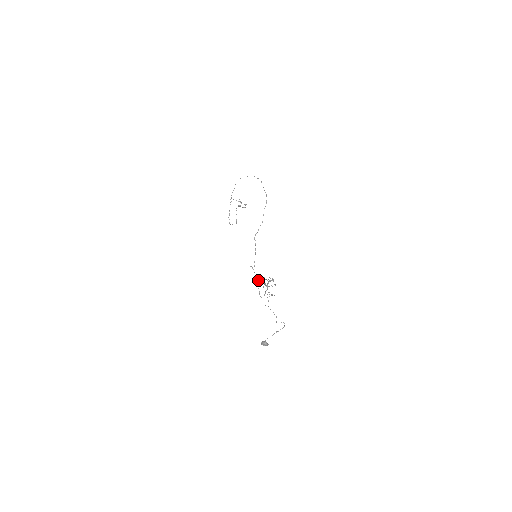
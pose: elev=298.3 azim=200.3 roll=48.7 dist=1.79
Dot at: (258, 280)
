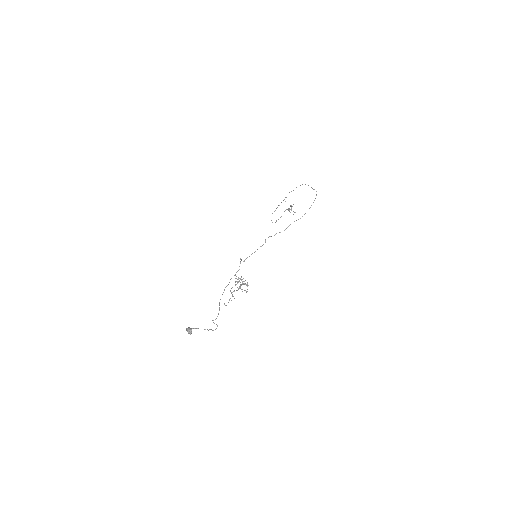
Dot at: (235, 275)
